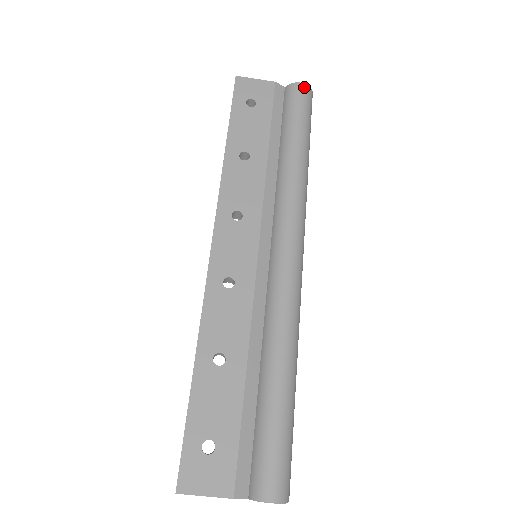
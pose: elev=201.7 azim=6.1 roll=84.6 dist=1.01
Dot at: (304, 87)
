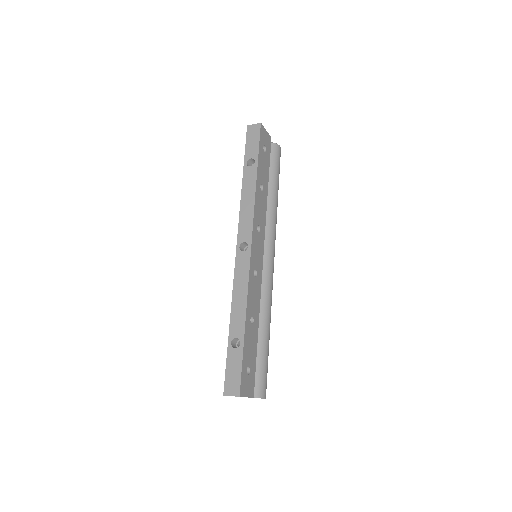
Dot at: occluded
